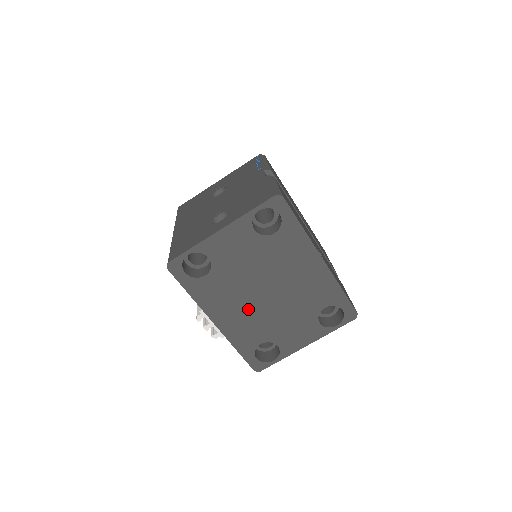
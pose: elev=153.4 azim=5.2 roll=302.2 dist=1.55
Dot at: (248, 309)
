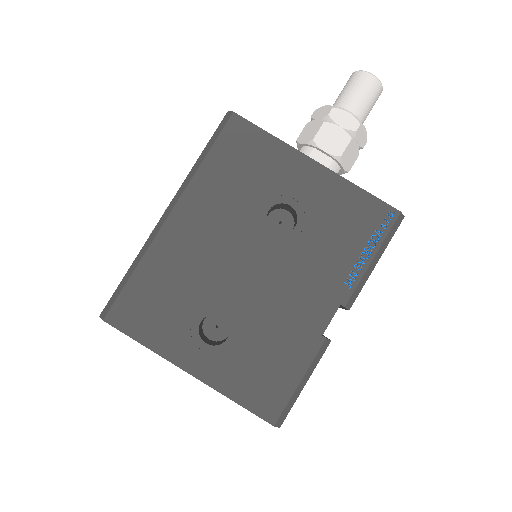
Dot at: occluded
